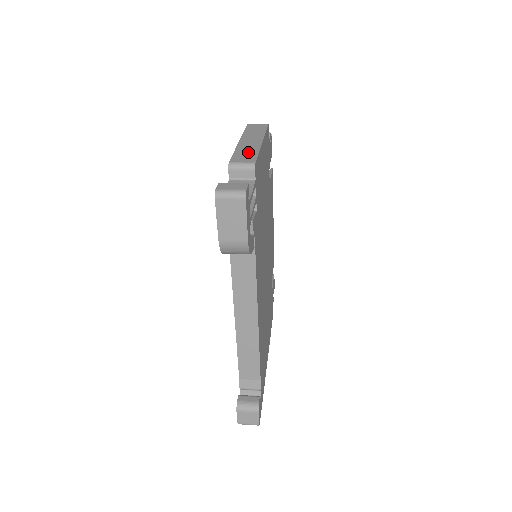
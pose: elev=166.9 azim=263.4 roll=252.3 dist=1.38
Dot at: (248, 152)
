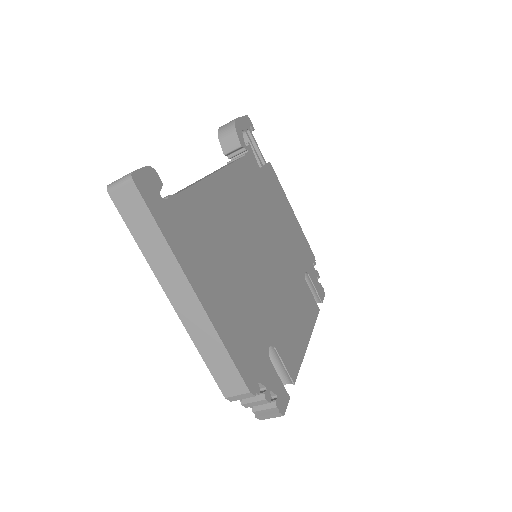
Dot at: occluded
